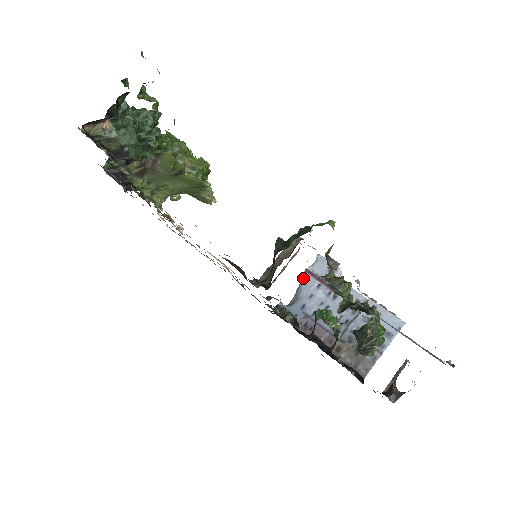
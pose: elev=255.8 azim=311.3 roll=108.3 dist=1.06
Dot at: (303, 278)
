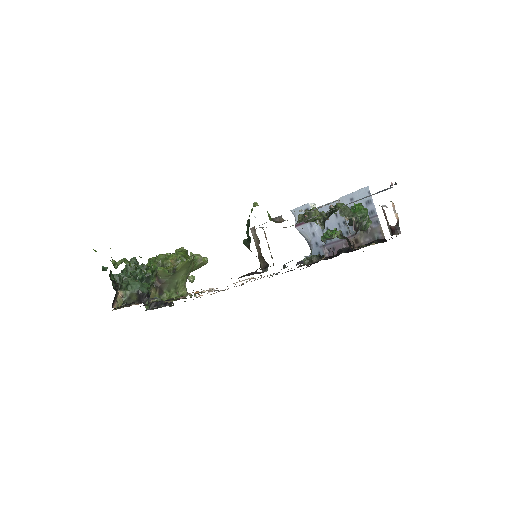
Dot at: (299, 231)
